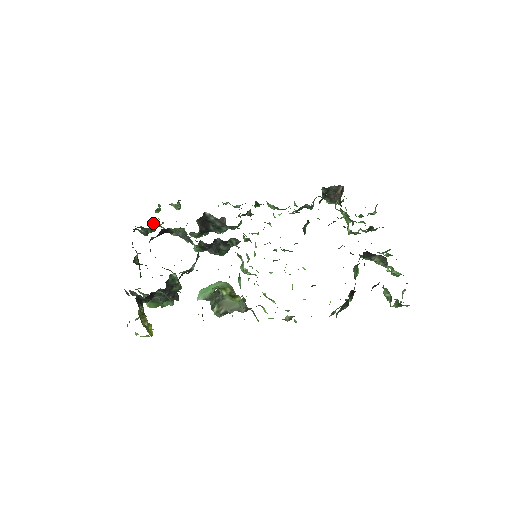
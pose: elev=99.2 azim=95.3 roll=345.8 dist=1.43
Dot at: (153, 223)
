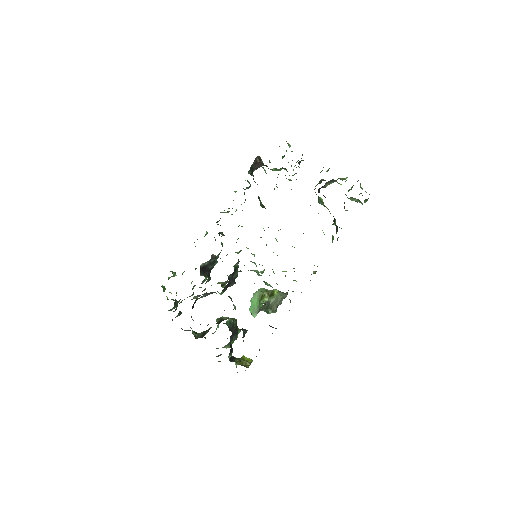
Dot at: occluded
